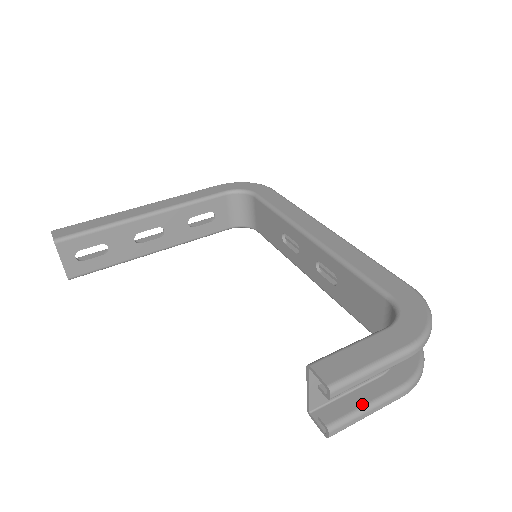
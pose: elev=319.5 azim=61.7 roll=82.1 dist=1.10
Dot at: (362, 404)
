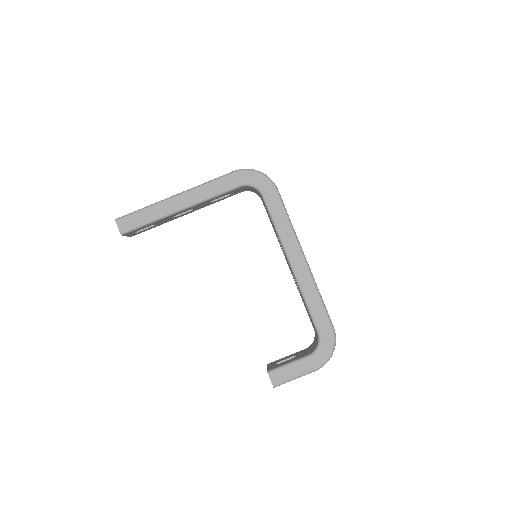
Dot at: occluded
